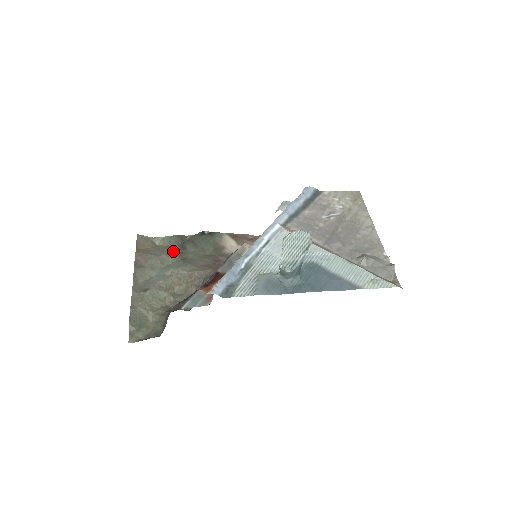
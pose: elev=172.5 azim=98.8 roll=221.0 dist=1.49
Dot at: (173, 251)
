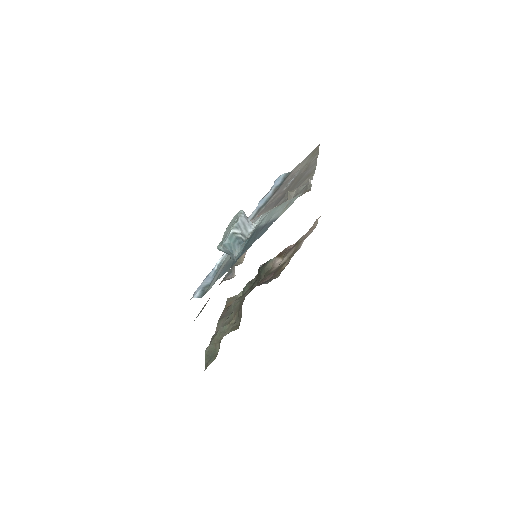
Dot at: occluded
